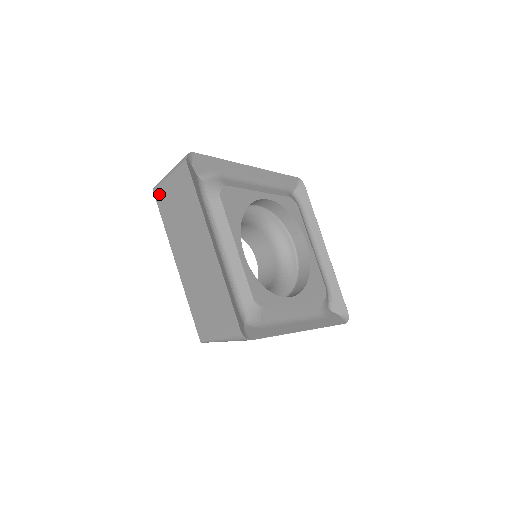
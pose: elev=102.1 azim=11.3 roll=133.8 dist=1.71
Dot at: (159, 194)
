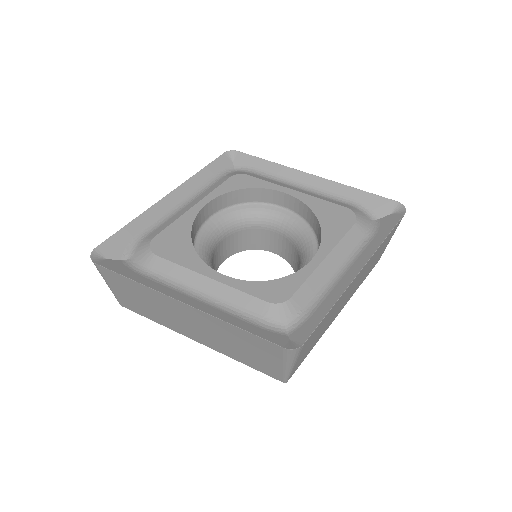
Dot at: (125, 304)
